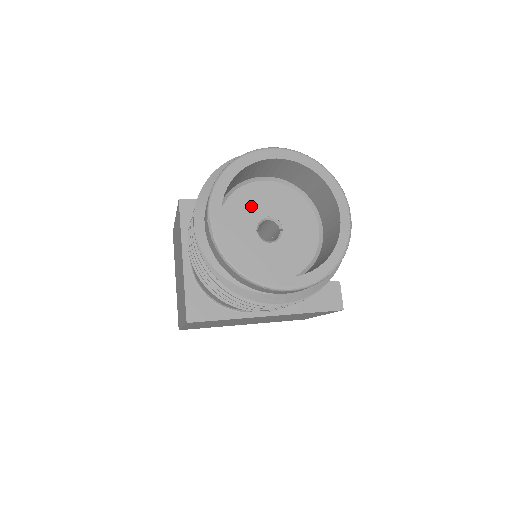
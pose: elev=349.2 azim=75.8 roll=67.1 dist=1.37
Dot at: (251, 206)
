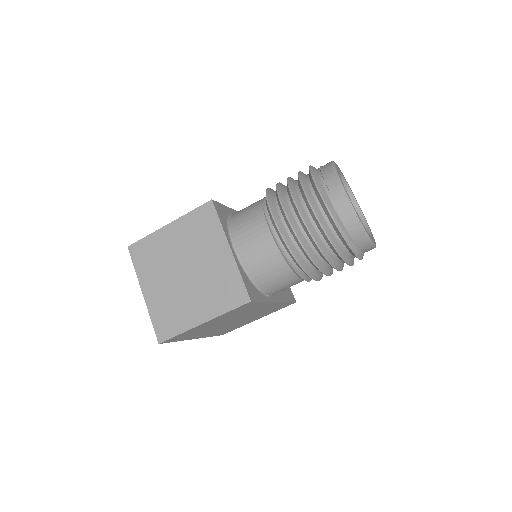
Dot at: occluded
